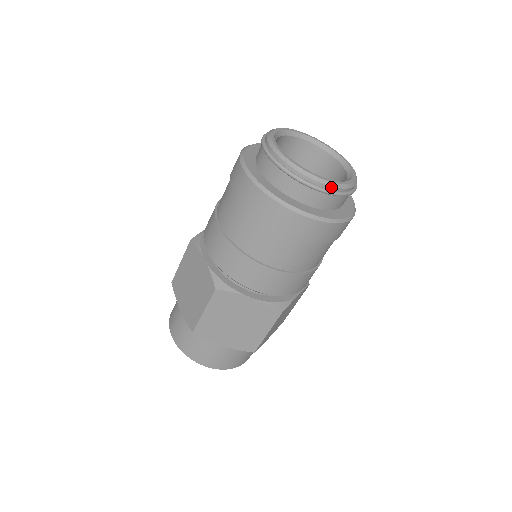
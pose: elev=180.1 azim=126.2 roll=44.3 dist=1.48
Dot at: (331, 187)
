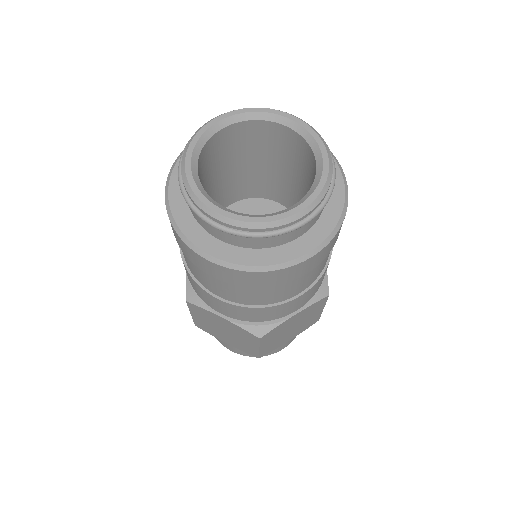
Dot at: (244, 228)
